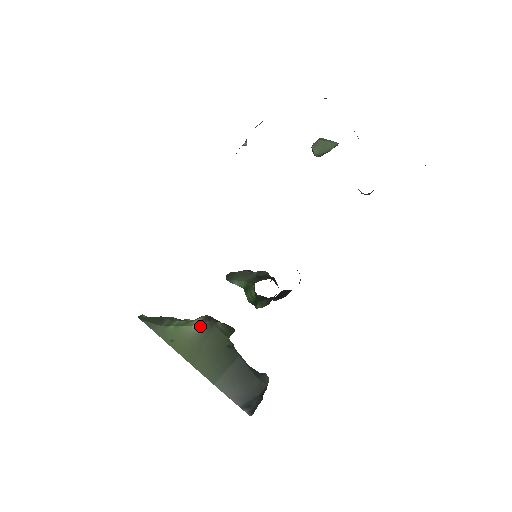
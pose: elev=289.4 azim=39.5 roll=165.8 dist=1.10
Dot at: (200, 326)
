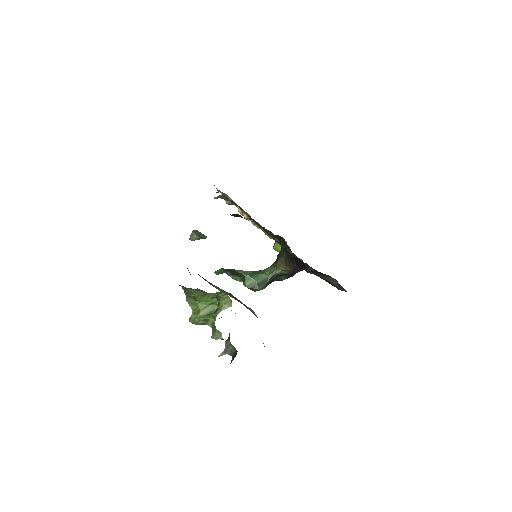
Dot at: (228, 293)
